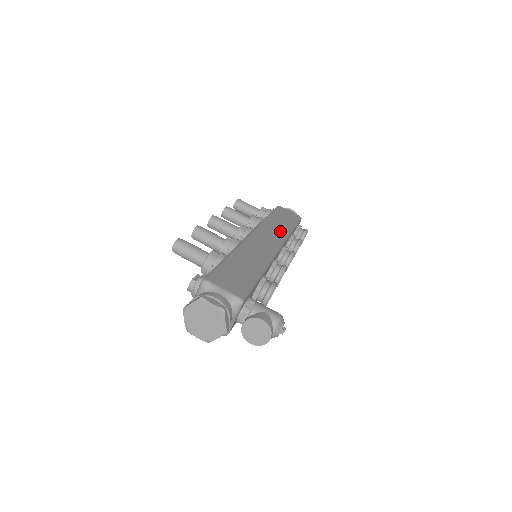
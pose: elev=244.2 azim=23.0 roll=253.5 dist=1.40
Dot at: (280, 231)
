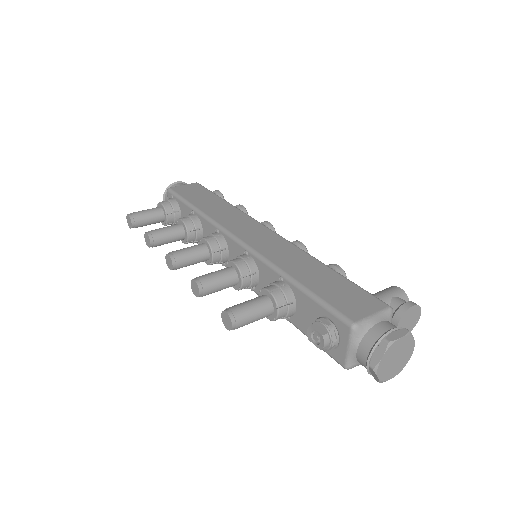
Dot at: (232, 213)
